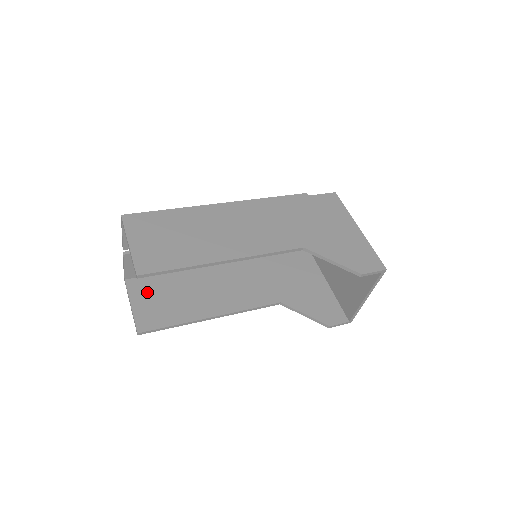
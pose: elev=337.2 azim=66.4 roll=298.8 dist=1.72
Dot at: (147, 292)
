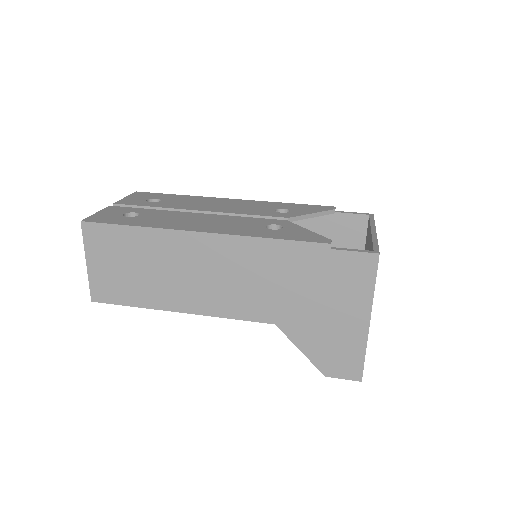
Dot at: occluded
